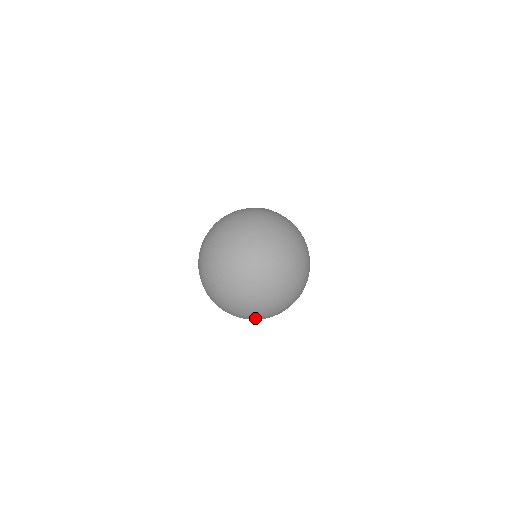
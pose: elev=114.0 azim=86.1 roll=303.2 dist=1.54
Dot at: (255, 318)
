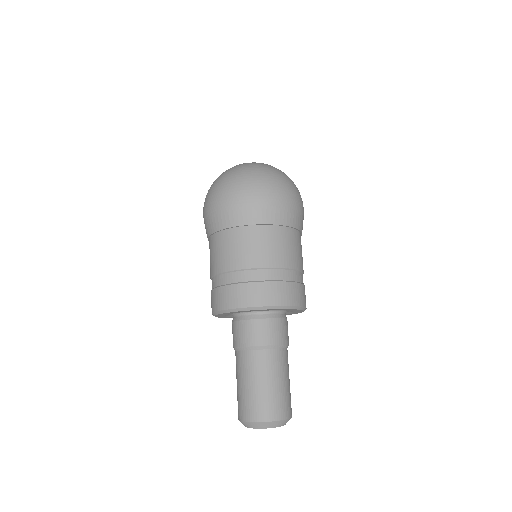
Dot at: (263, 174)
